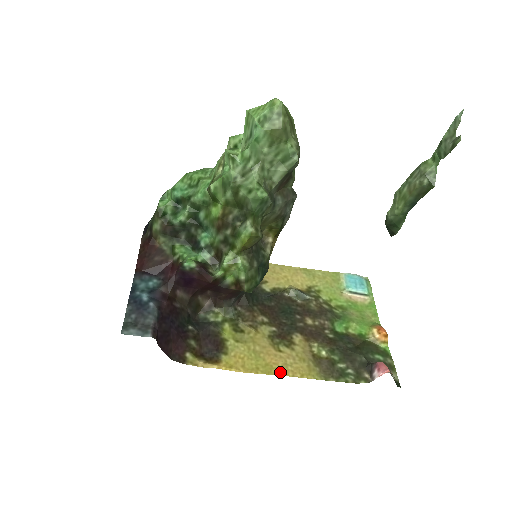
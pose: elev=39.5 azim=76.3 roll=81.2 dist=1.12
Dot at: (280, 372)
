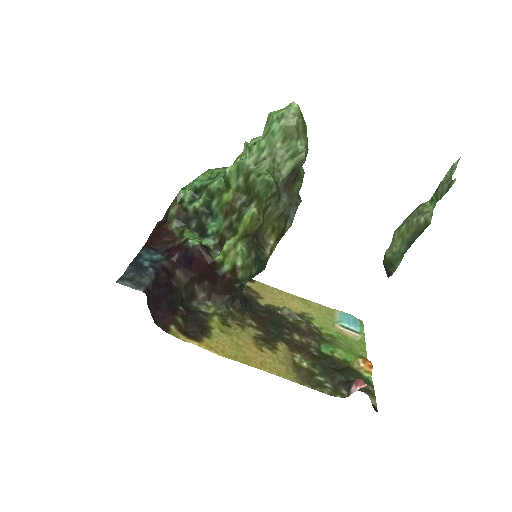
Dot at: (257, 366)
